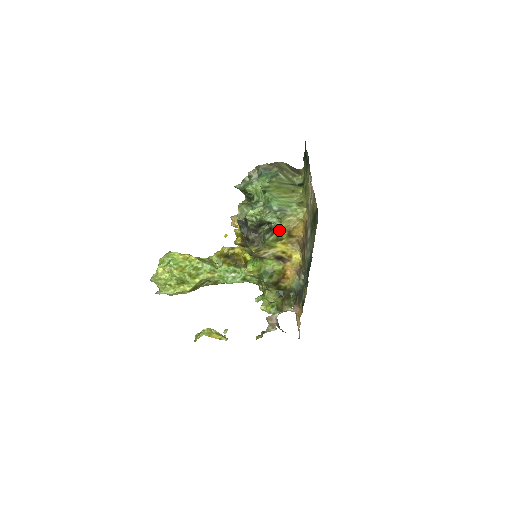
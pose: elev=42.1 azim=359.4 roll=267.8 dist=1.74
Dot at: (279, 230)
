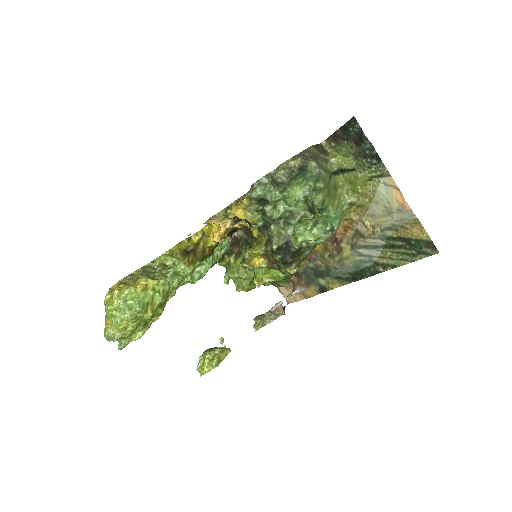
Dot at: occluded
